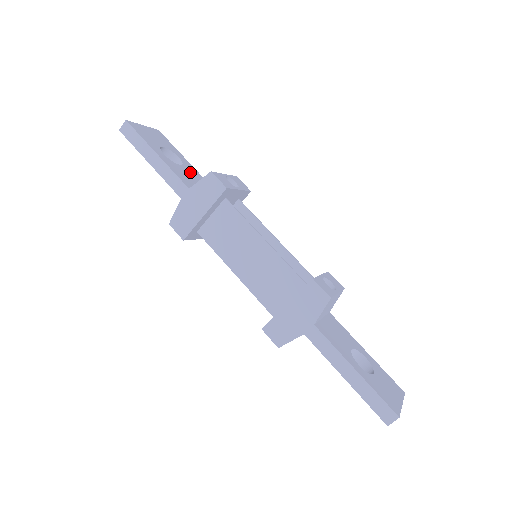
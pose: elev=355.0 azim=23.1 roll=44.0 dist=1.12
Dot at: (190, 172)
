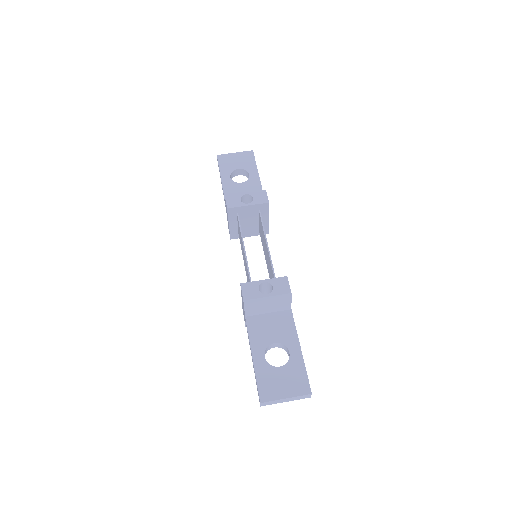
Dot at: (248, 187)
